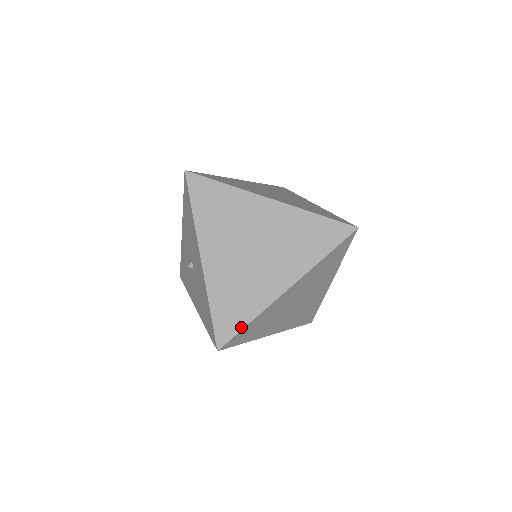
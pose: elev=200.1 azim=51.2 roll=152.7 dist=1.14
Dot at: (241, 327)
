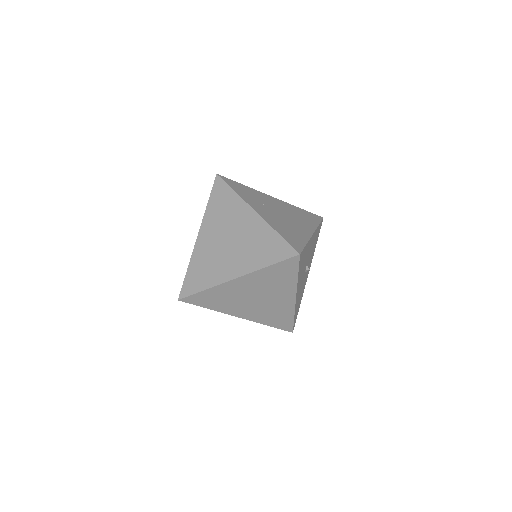
Dot at: (197, 291)
